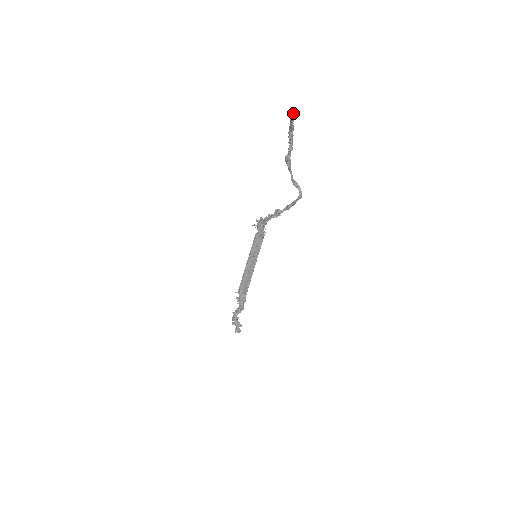
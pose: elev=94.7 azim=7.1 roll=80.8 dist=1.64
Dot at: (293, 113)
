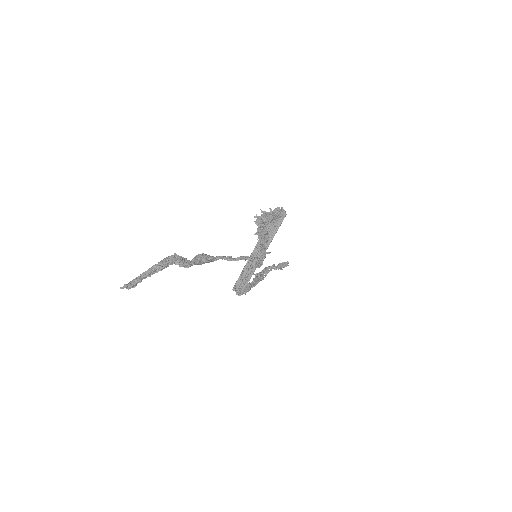
Dot at: (127, 288)
